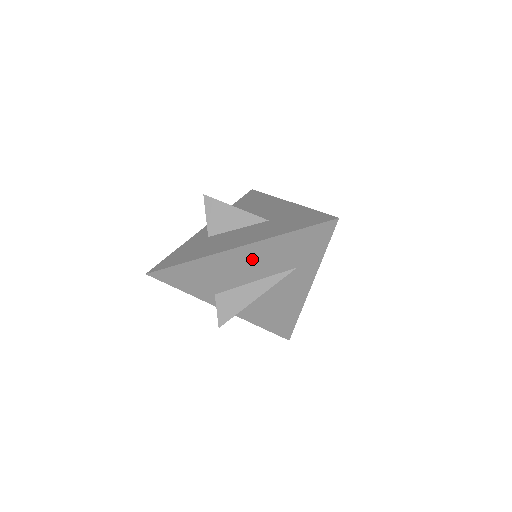
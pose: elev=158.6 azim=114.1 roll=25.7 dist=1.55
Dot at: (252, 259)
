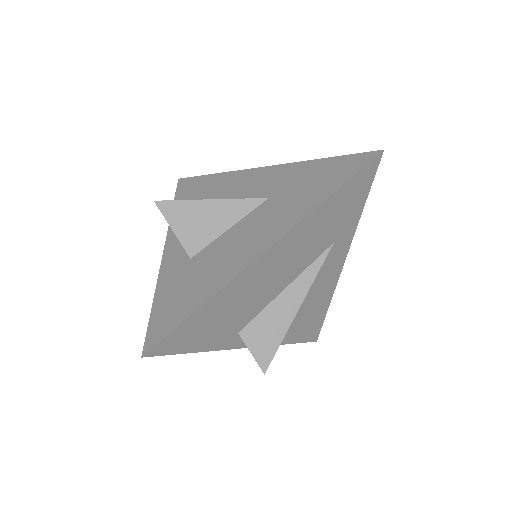
Dot at: (284, 257)
